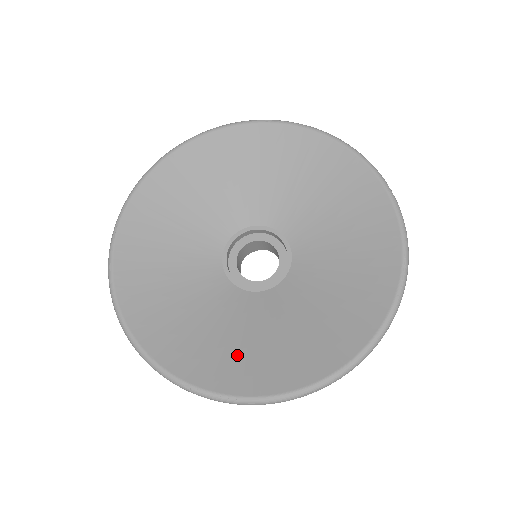
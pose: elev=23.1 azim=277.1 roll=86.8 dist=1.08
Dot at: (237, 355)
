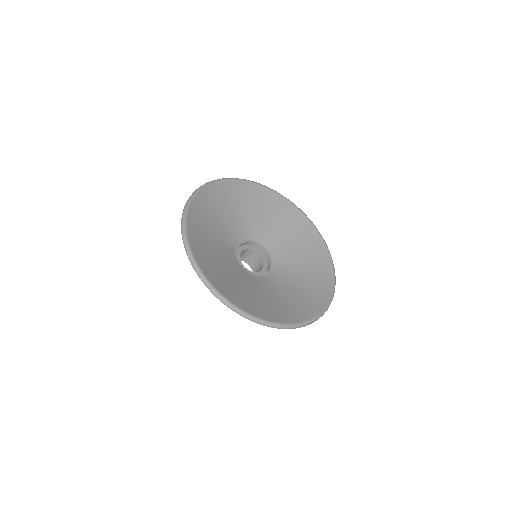
Dot at: (263, 304)
